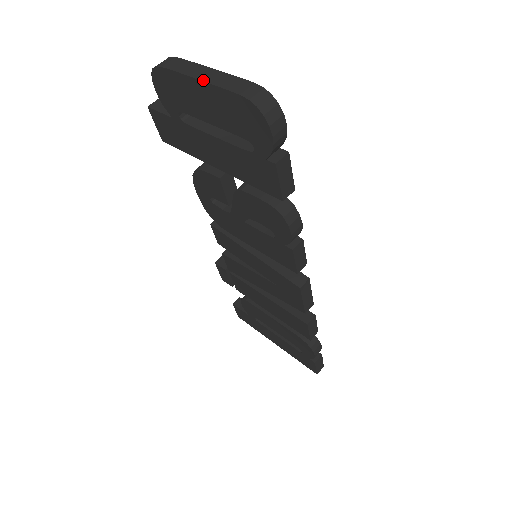
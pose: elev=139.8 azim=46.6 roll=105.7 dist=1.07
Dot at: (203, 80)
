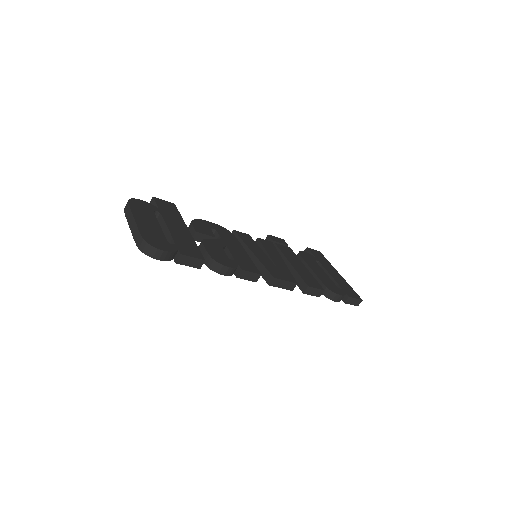
Dot at: (130, 229)
